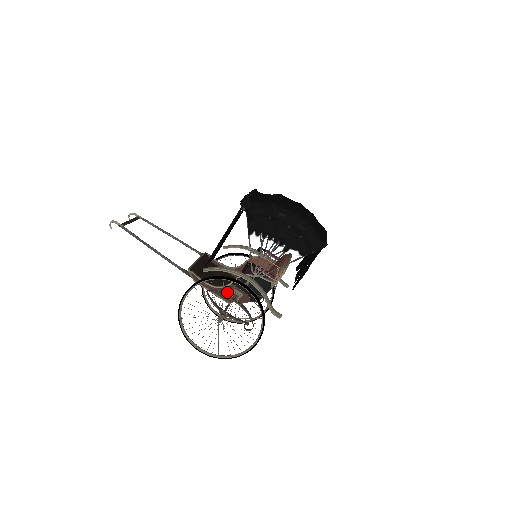
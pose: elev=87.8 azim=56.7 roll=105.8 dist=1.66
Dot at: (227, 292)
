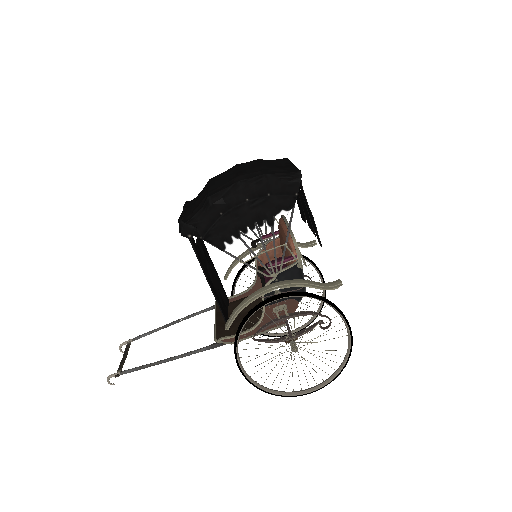
Dot at: (270, 319)
